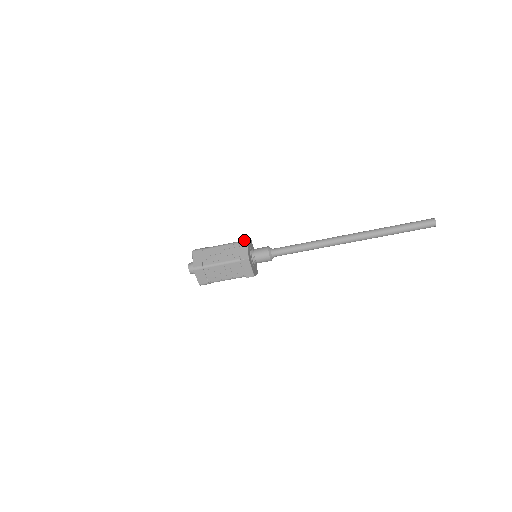
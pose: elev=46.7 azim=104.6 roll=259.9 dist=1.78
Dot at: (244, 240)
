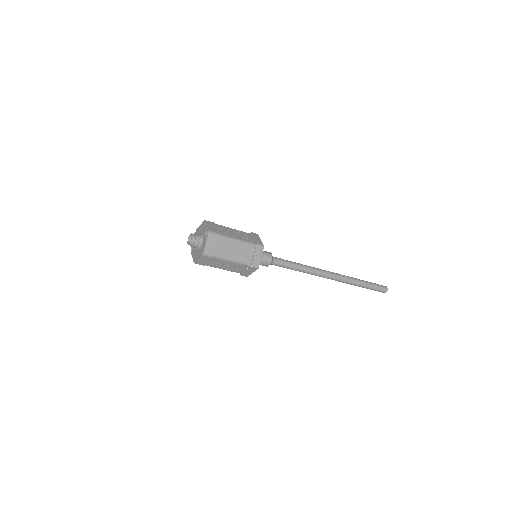
Dot at: (262, 246)
